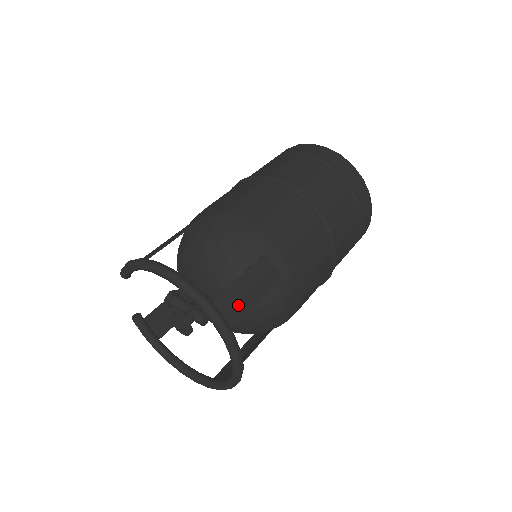
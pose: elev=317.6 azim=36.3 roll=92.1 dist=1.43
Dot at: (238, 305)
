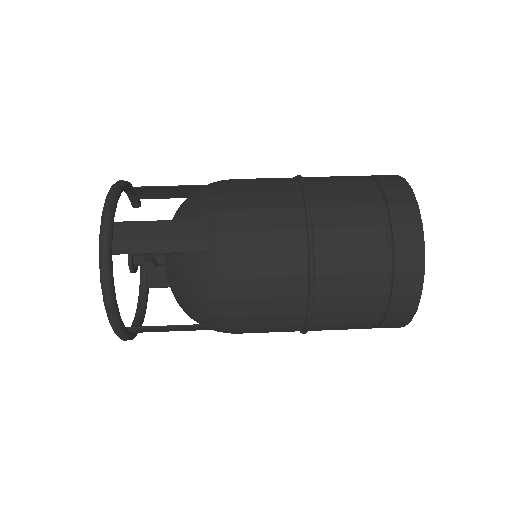
Dot at: (137, 240)
